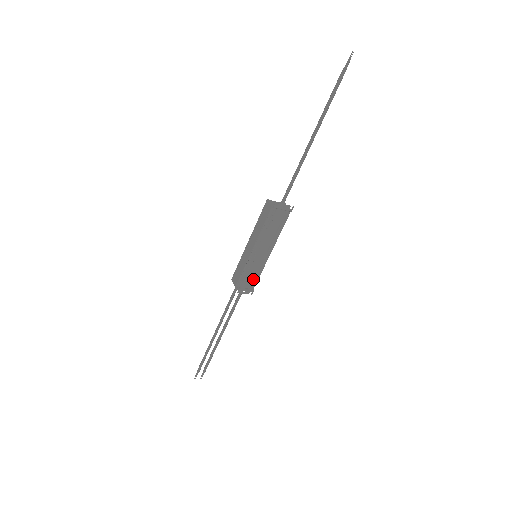
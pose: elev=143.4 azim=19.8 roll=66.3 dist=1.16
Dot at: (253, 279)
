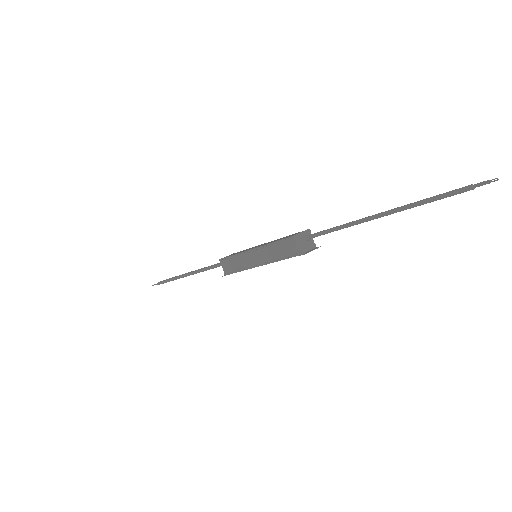
Dot at: occluded
